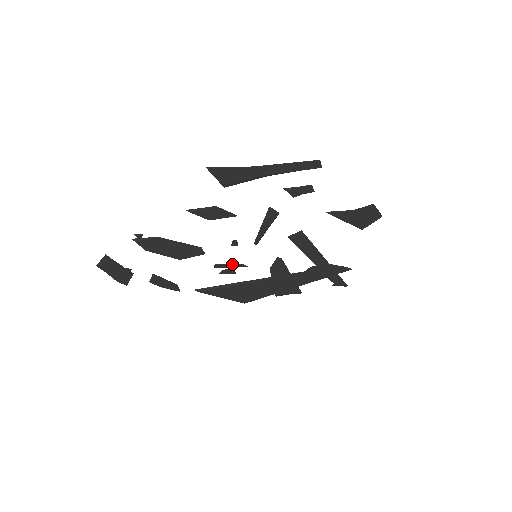
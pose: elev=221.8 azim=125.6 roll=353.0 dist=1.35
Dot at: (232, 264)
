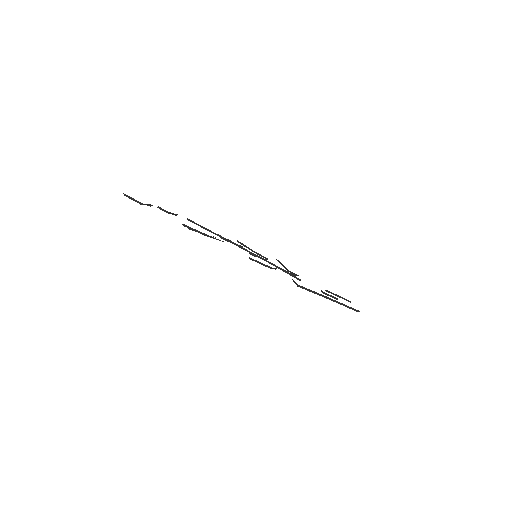
Dot at: (235, 243)
